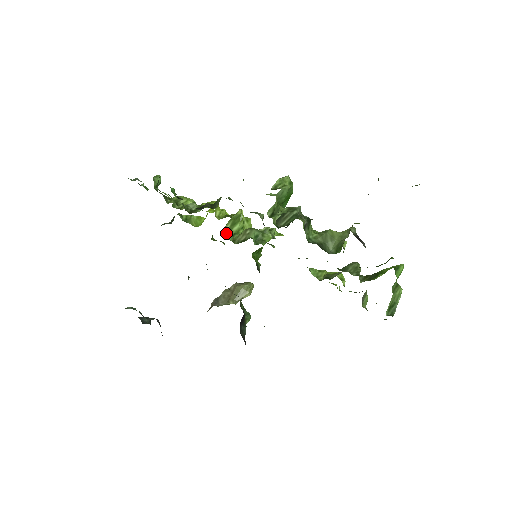
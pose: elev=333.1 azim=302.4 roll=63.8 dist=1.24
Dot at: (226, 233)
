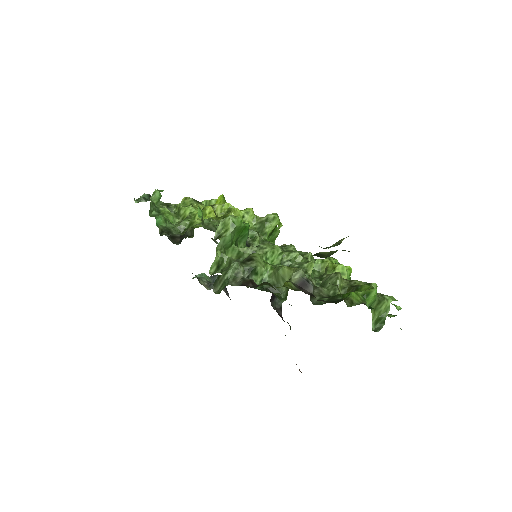
Dot at: occluded
